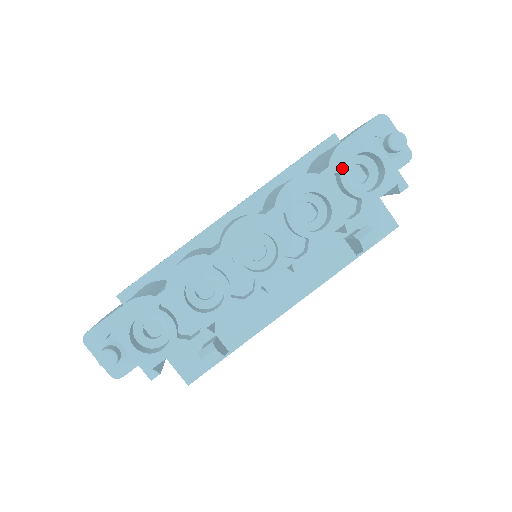
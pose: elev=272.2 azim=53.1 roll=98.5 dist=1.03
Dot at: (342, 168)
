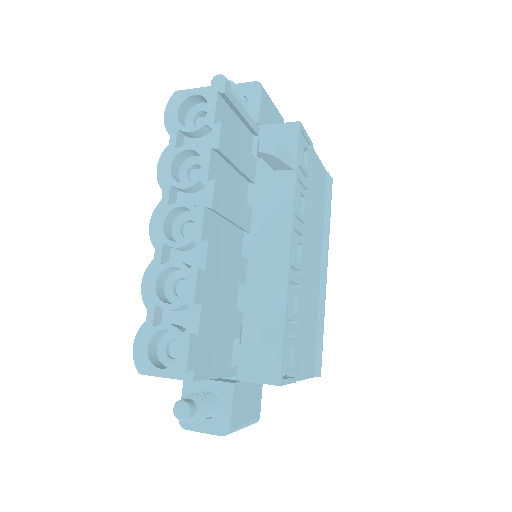
Dot at: (178, 126)
